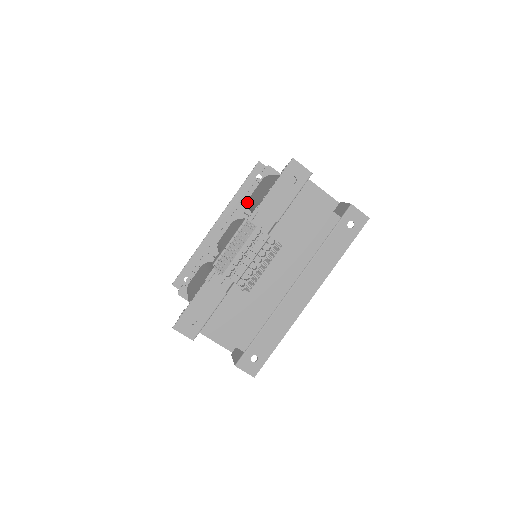
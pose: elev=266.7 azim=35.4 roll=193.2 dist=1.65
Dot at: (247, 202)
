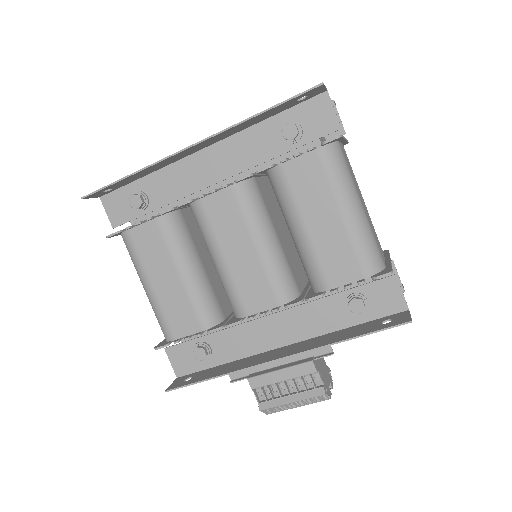
Dot at: (272, 168)
